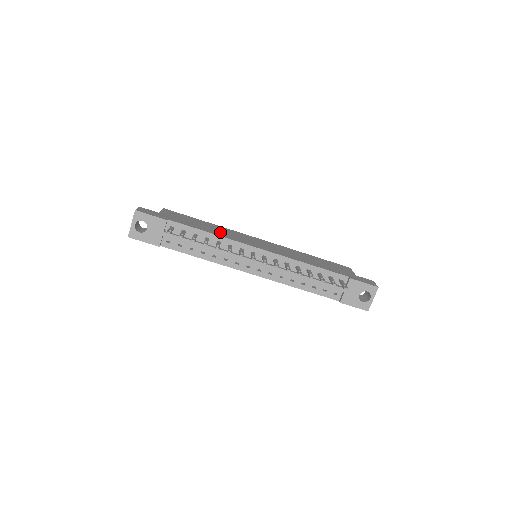
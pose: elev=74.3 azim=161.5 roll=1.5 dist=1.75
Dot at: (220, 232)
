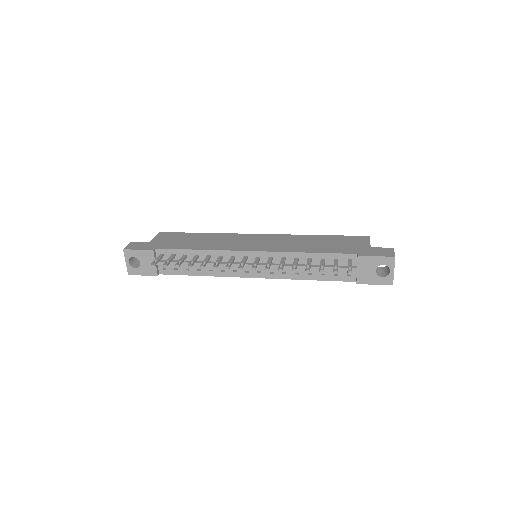
Dot at: (211, 243)
